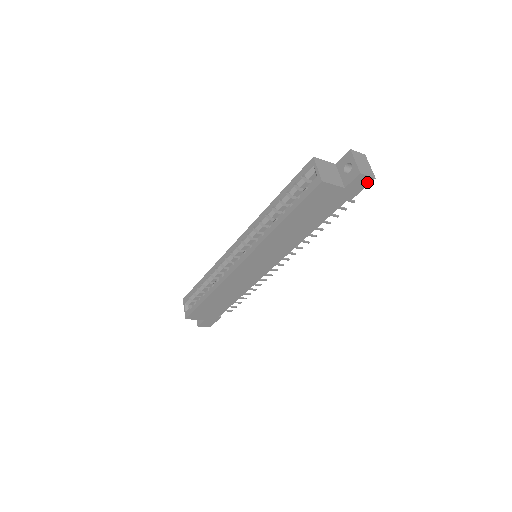
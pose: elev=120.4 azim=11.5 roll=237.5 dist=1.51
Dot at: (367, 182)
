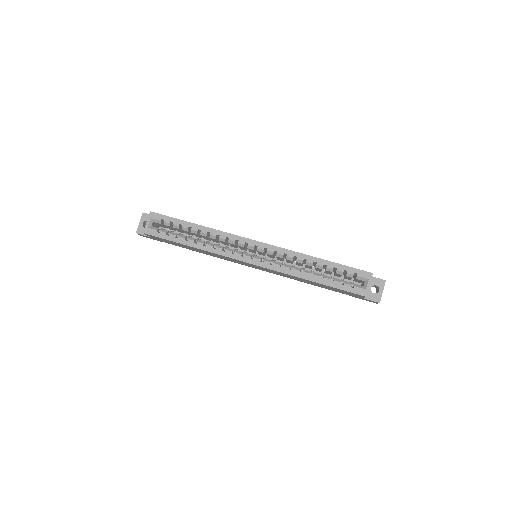
Dot at: occluded
